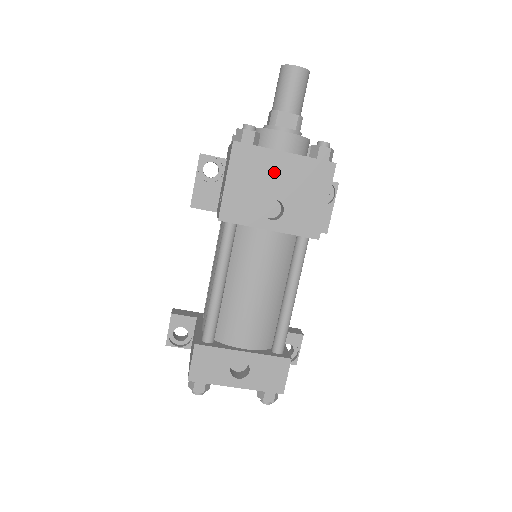
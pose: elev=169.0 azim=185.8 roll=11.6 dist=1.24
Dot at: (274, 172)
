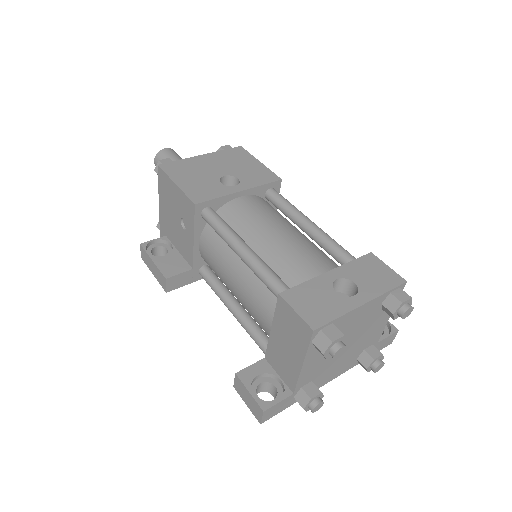
Dot at: (205, 165)
